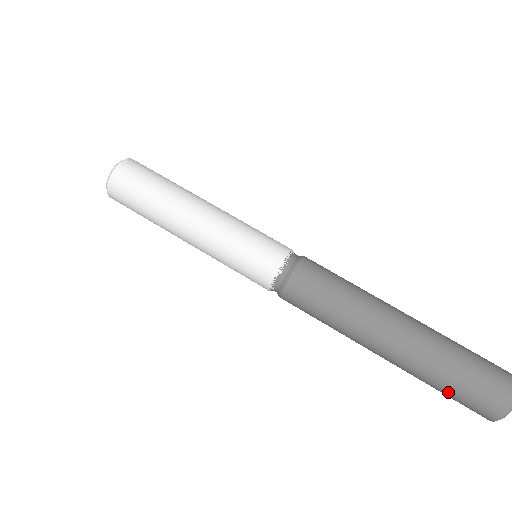
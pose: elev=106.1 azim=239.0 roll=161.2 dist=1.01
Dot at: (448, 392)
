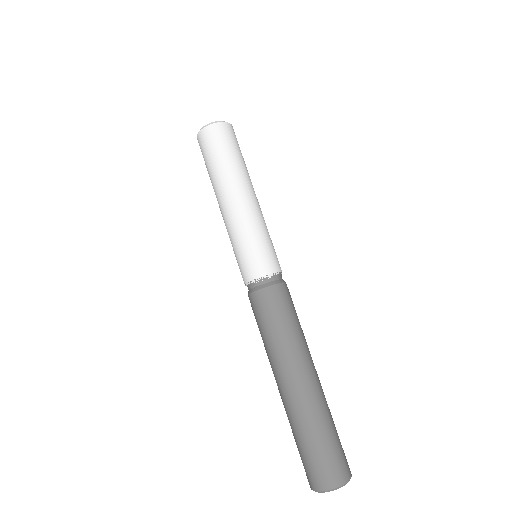
Dot at: (307, 446)
